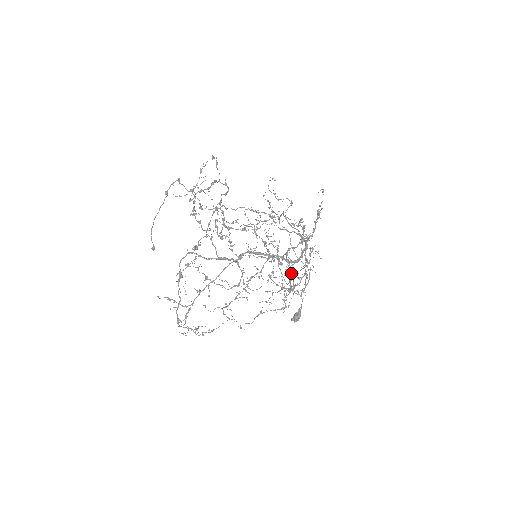
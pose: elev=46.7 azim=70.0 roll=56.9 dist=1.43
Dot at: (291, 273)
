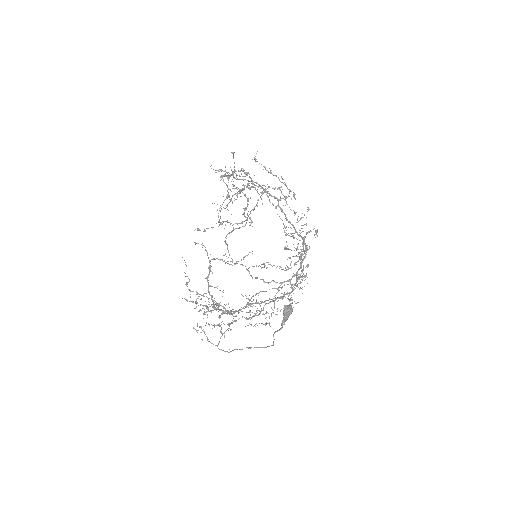
Dot at: (314, 228)
